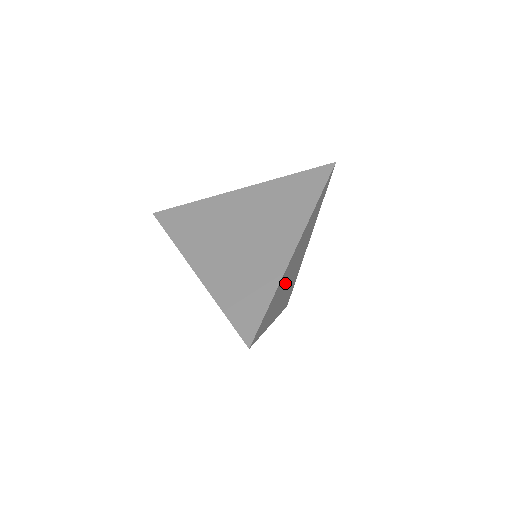
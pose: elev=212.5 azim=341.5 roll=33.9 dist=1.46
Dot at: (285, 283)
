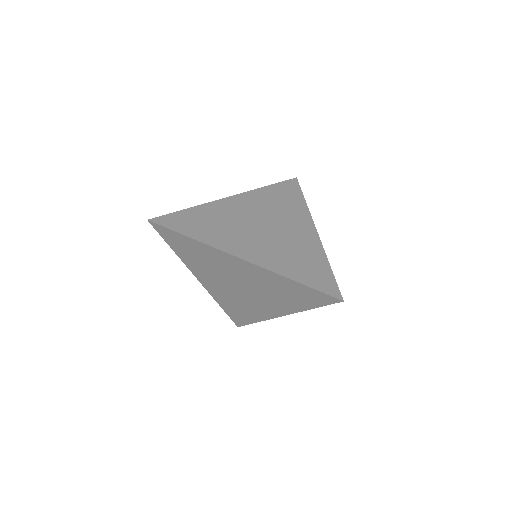
Dot at: occluded
